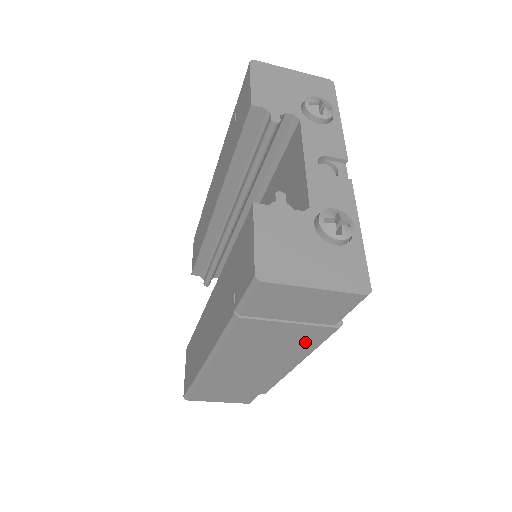
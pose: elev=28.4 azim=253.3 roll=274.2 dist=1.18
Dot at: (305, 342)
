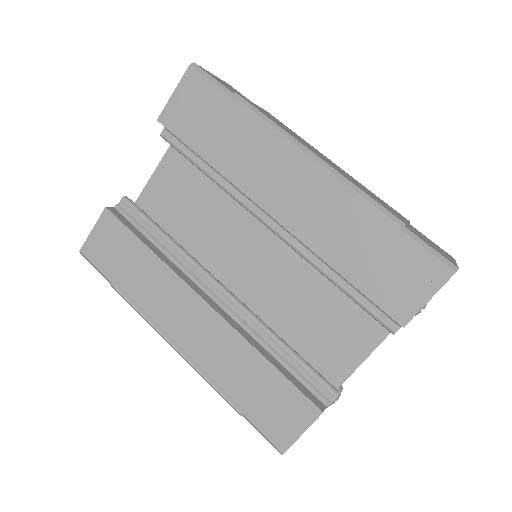
Dot at: occluded
